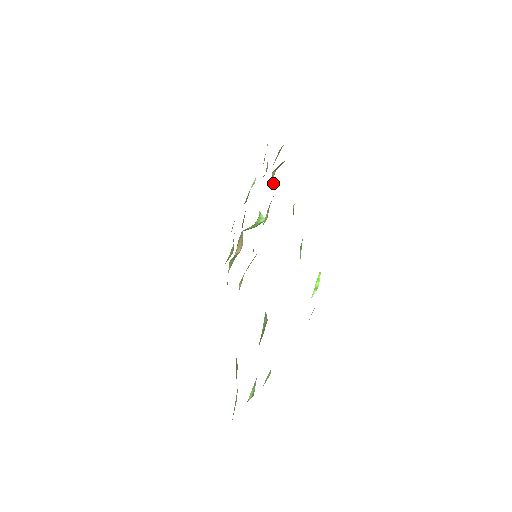
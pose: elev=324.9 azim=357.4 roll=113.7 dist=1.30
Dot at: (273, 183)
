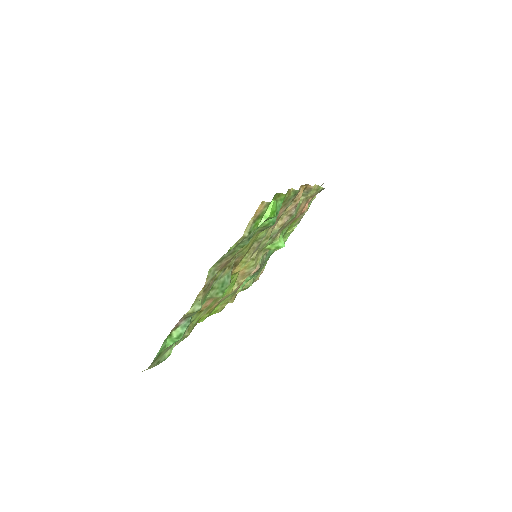
Dot at: occluded
